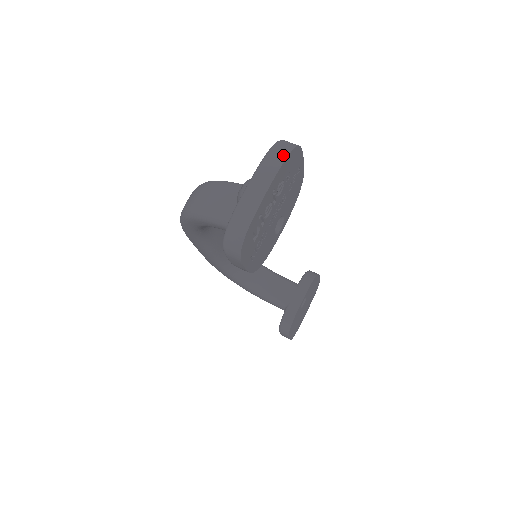
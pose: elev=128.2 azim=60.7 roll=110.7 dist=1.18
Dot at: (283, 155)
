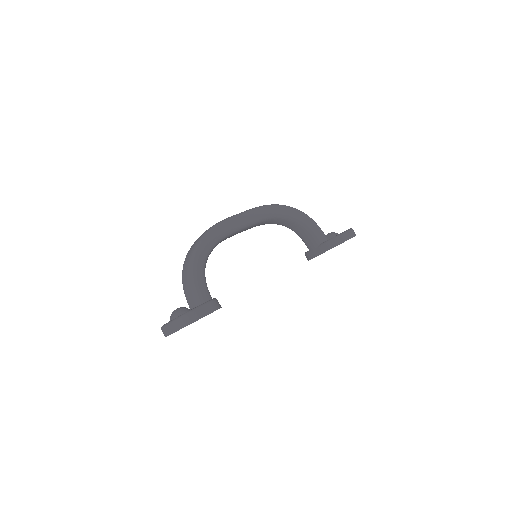
Dot at: (179, 327)
